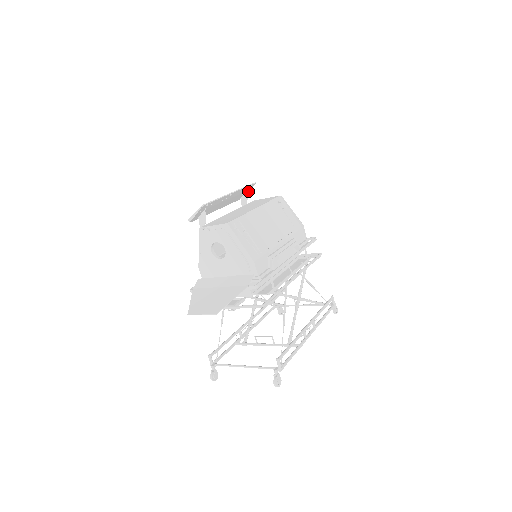
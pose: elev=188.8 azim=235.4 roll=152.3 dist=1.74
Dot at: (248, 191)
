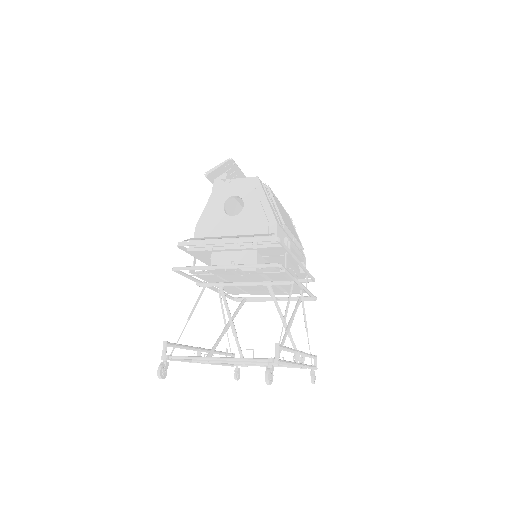
Dot at: occluded
